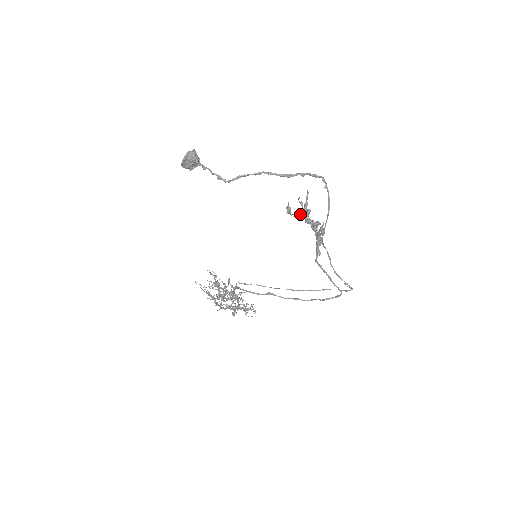
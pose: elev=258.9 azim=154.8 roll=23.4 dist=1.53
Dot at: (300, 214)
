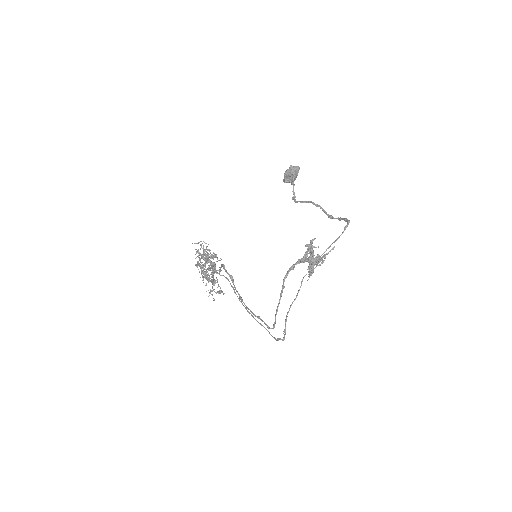
Dot at: occluded
